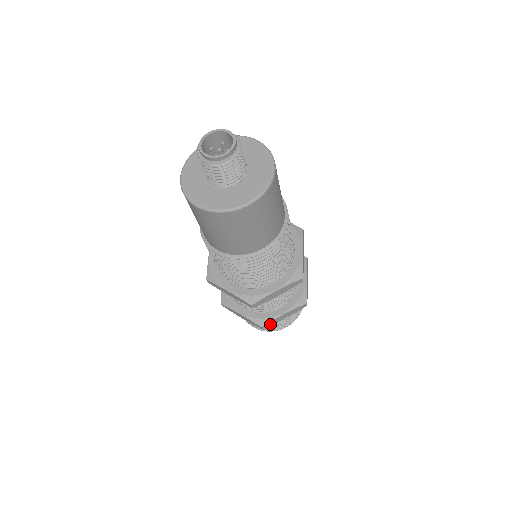
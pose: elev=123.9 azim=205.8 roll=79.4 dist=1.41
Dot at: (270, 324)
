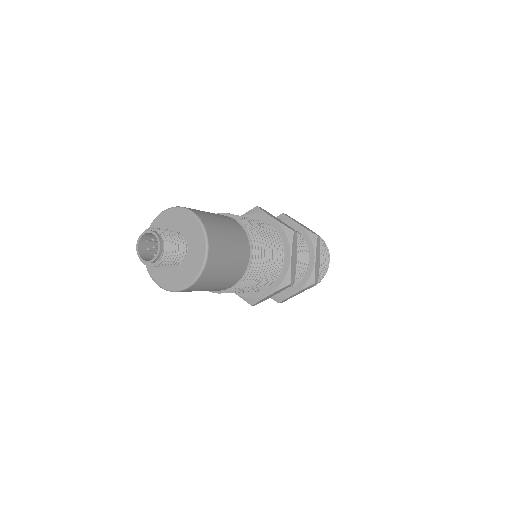
Dot at: occluded
